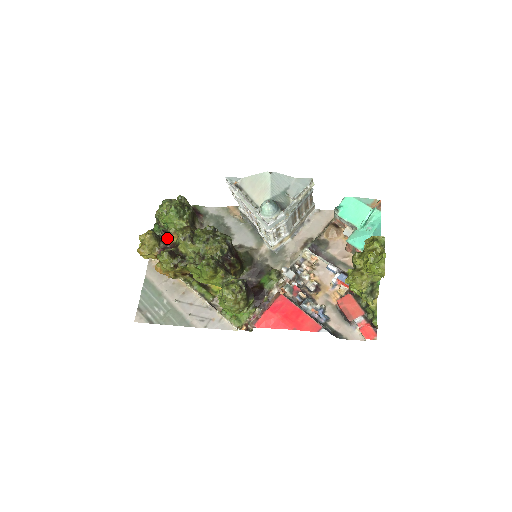
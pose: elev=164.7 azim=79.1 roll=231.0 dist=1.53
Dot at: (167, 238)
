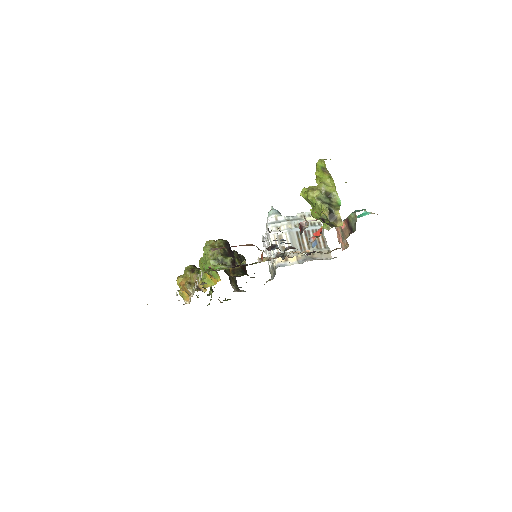
Dot at: occluded
